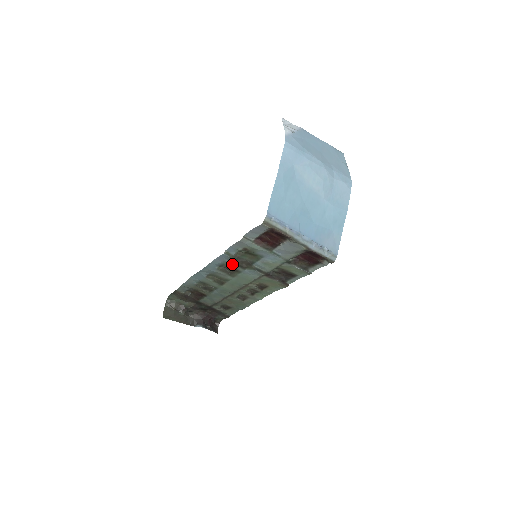
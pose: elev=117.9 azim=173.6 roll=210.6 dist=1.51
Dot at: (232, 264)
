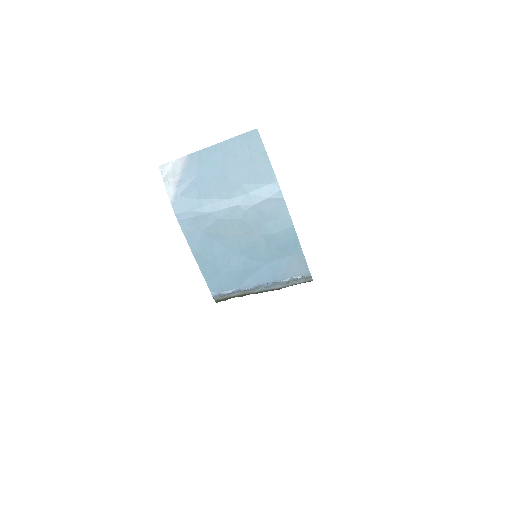
Dot at: occluded
